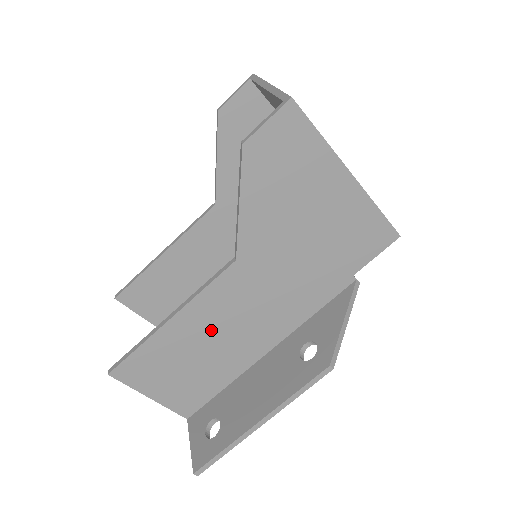
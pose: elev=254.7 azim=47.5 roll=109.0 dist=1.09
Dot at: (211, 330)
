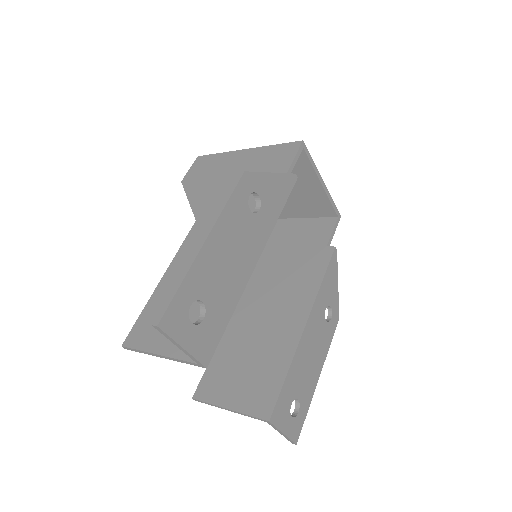
Dot at: occluded
